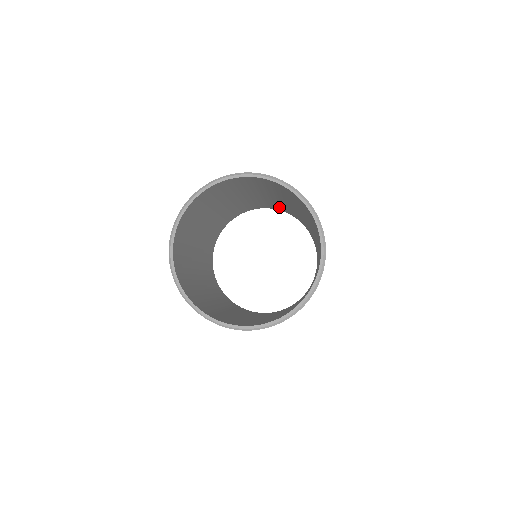
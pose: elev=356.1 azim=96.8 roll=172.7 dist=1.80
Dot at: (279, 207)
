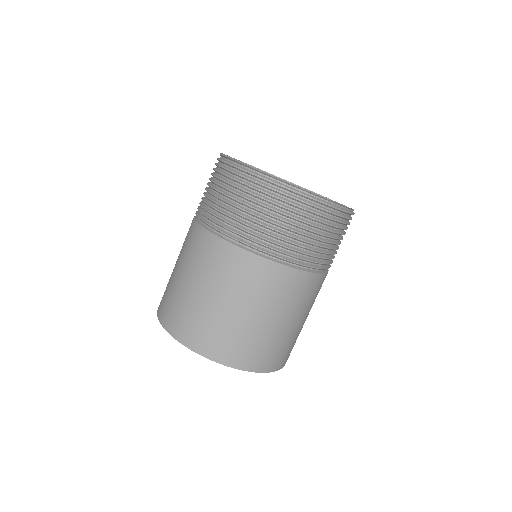
Dot at: occluded
